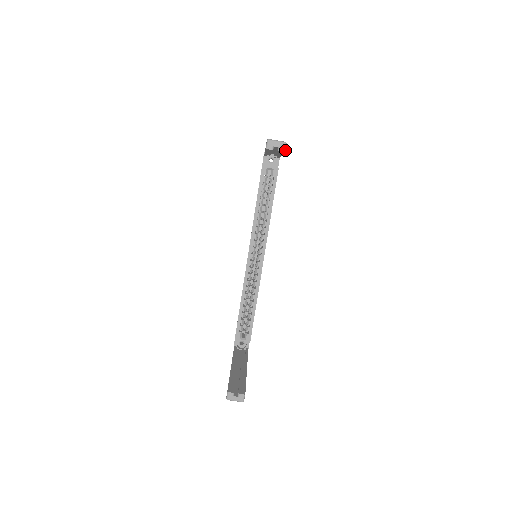
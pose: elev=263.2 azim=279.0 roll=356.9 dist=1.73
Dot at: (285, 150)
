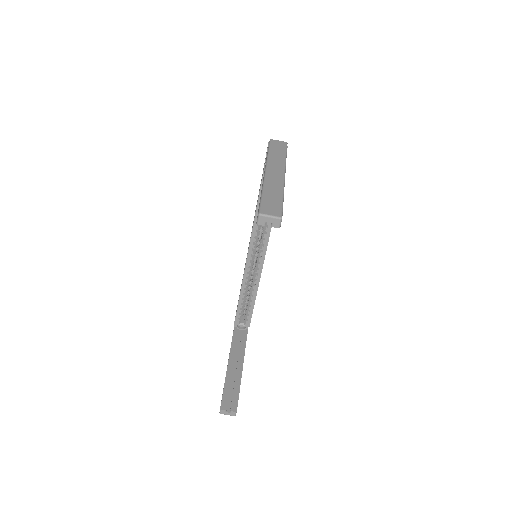
Dot at: (280, 226)
